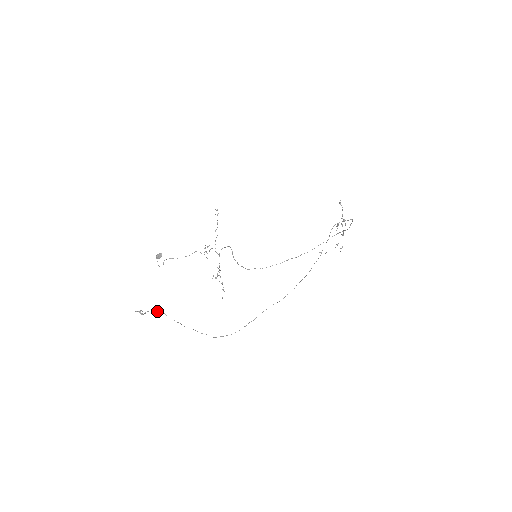
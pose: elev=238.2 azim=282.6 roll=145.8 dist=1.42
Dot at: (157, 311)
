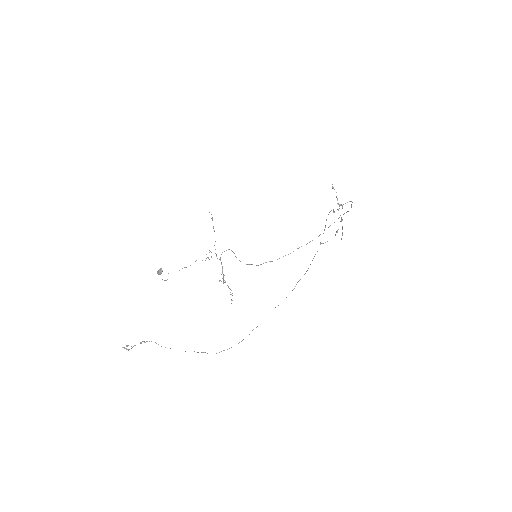
Dot at: (145, 342)
